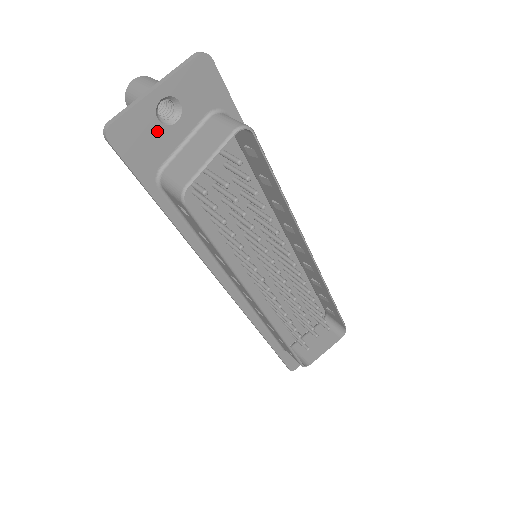
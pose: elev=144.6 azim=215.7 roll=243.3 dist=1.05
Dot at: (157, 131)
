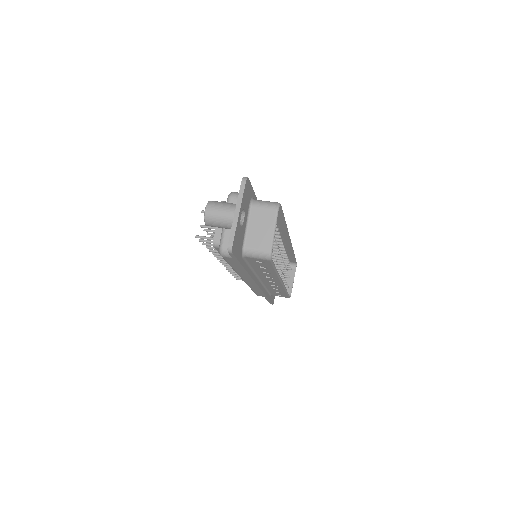
Dot at: (241, 231)
